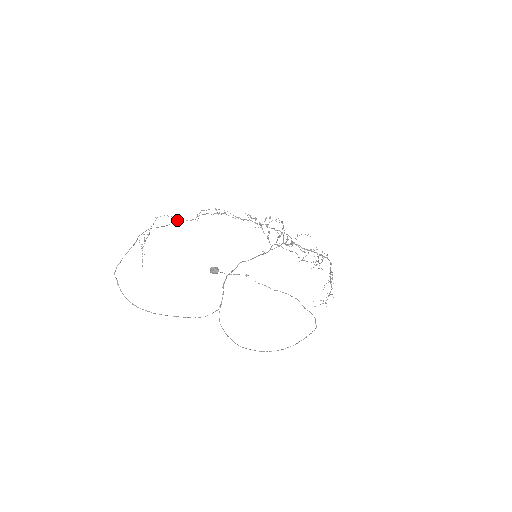
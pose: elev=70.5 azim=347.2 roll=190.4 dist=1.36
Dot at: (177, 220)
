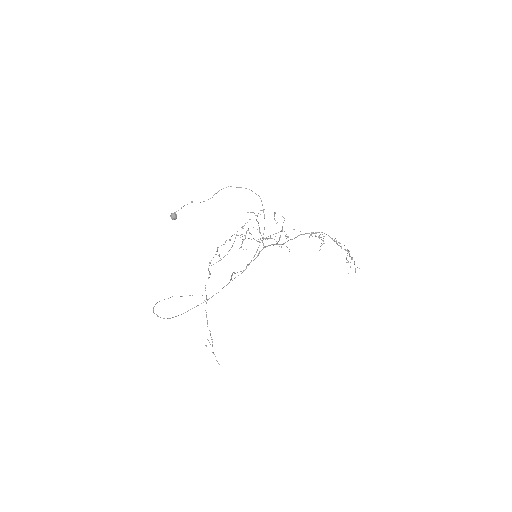
Dot at: (205, 290)
